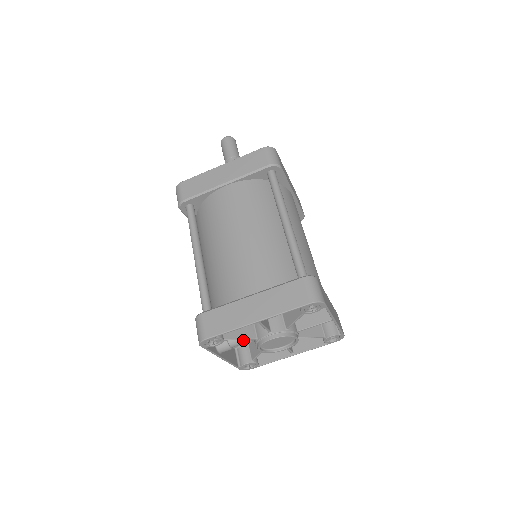
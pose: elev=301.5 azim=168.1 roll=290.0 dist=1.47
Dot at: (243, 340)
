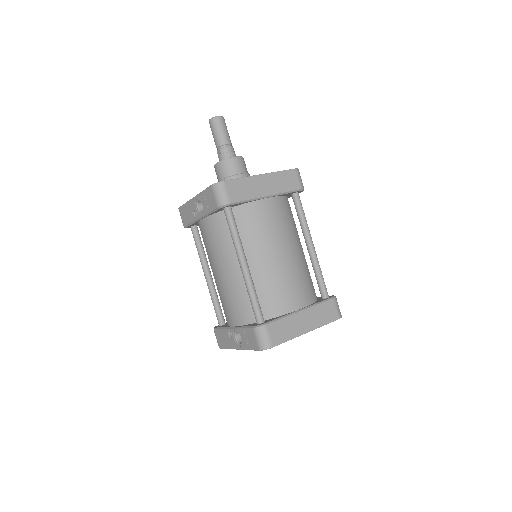
Dot at: occluded
